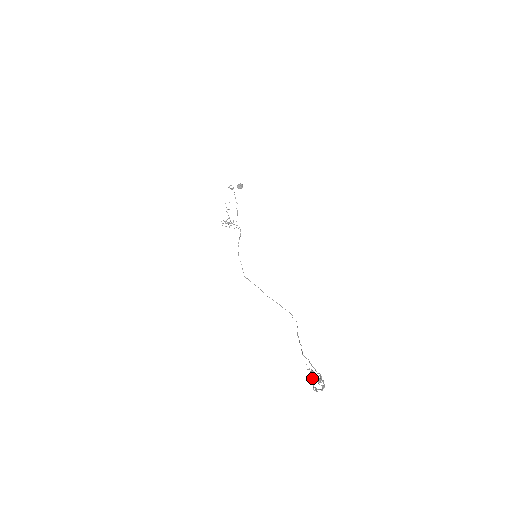
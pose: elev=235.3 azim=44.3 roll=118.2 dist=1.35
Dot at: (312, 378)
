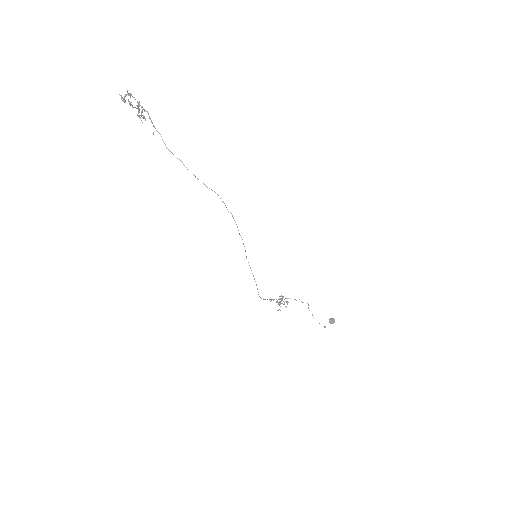
Dot at: (131, 105)
